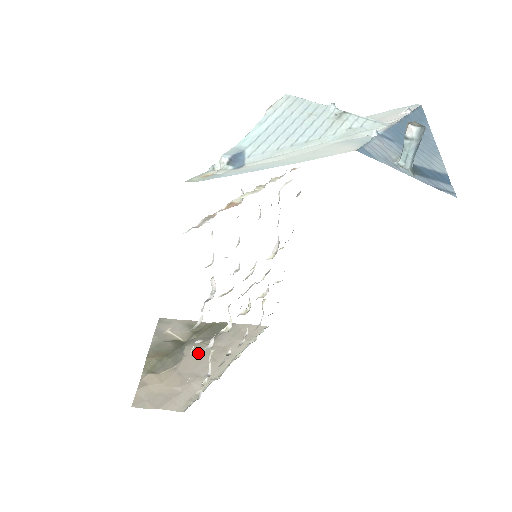
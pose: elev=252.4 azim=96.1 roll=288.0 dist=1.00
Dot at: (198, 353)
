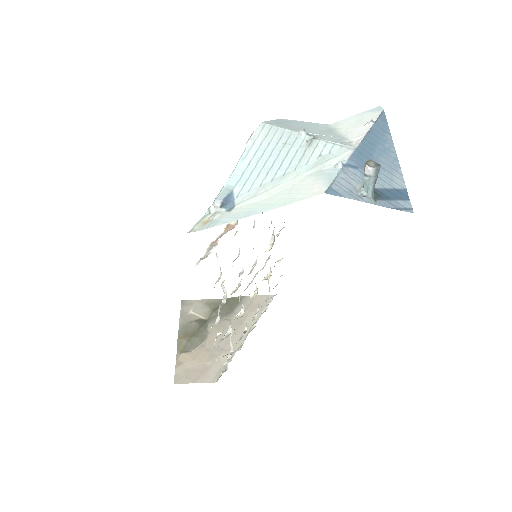
Dot at: (220, 340)
